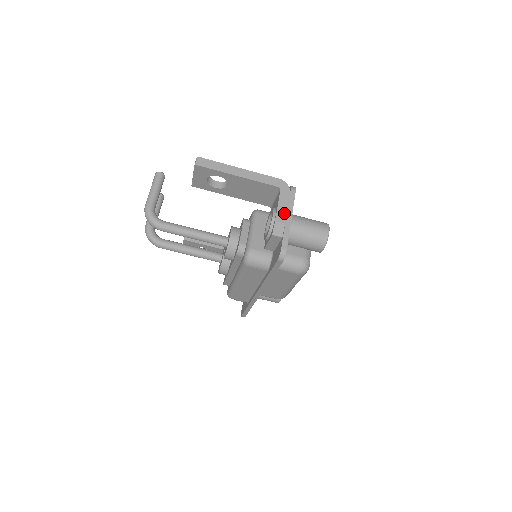
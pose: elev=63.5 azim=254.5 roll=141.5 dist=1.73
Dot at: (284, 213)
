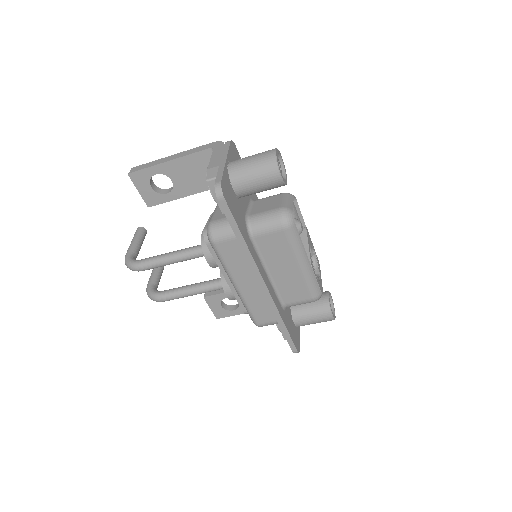
Dot at: (217, 160)
